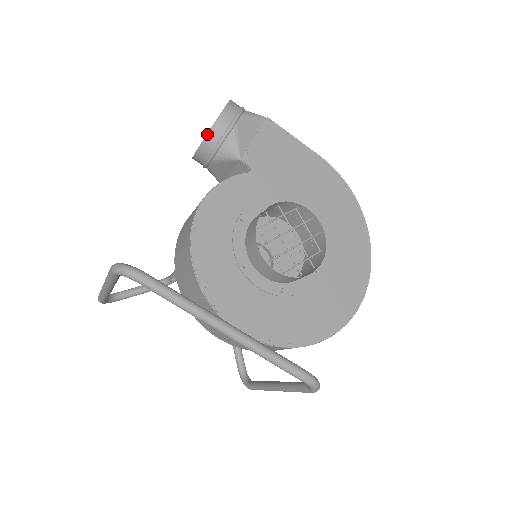
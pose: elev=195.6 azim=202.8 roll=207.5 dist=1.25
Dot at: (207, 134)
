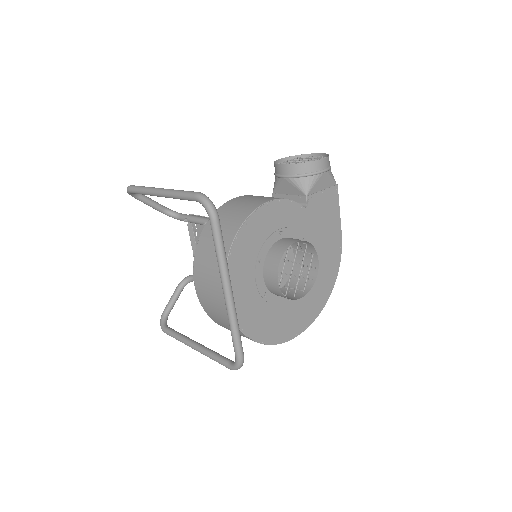
Dot at: (303, 163)
